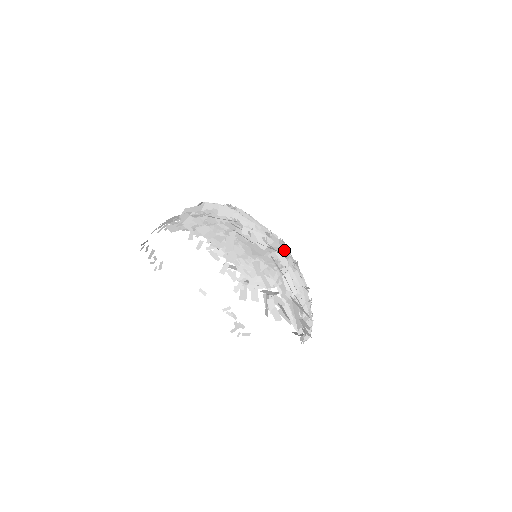
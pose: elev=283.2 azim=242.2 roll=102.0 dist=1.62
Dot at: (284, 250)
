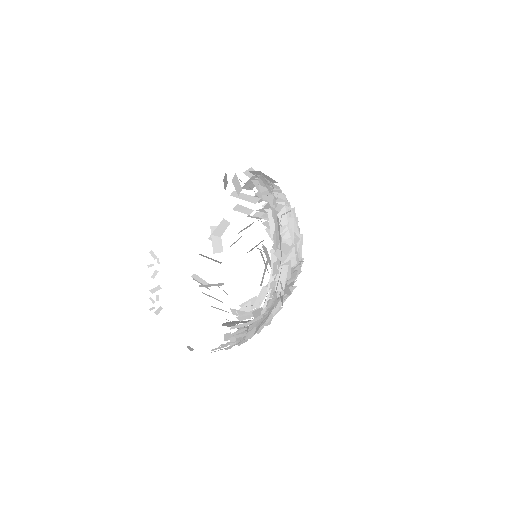
Dot at: occluded
